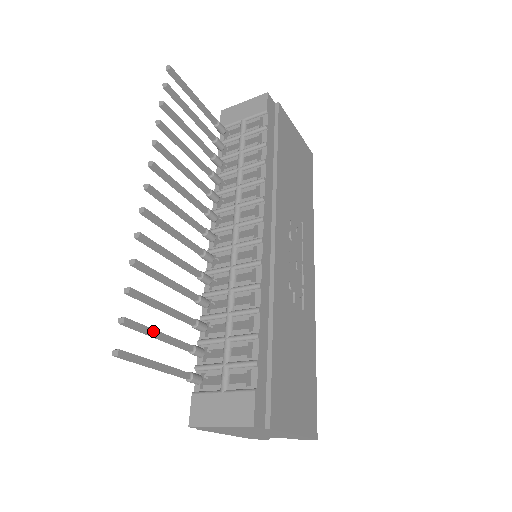
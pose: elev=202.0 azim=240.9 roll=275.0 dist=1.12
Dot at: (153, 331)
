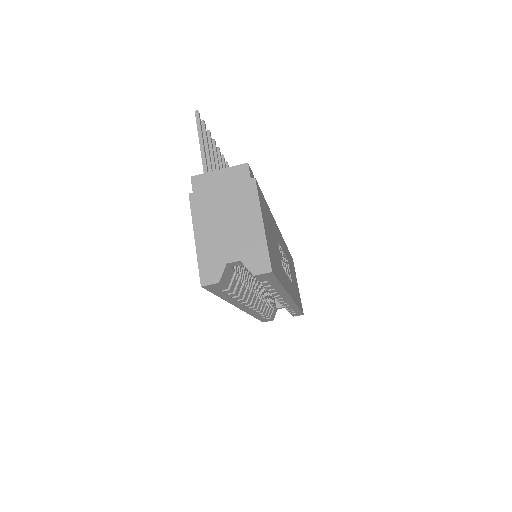
Dot at: (208, 144)
